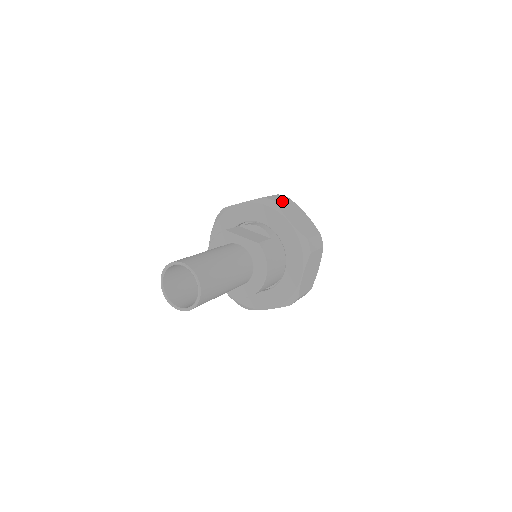
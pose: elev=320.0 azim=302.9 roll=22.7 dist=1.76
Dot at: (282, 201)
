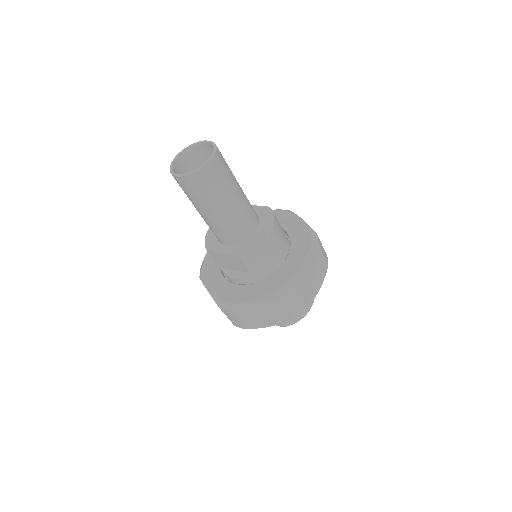
Dot at: occluded
